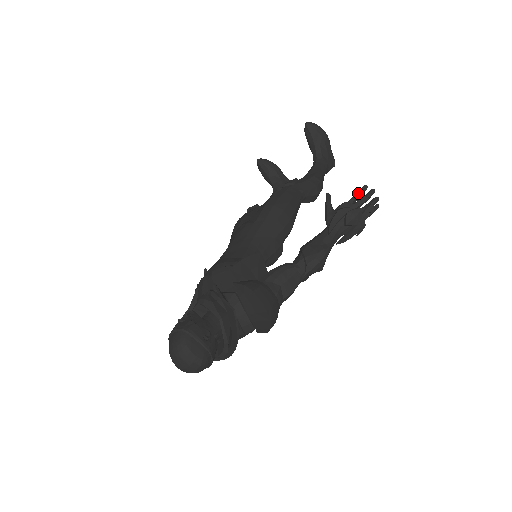
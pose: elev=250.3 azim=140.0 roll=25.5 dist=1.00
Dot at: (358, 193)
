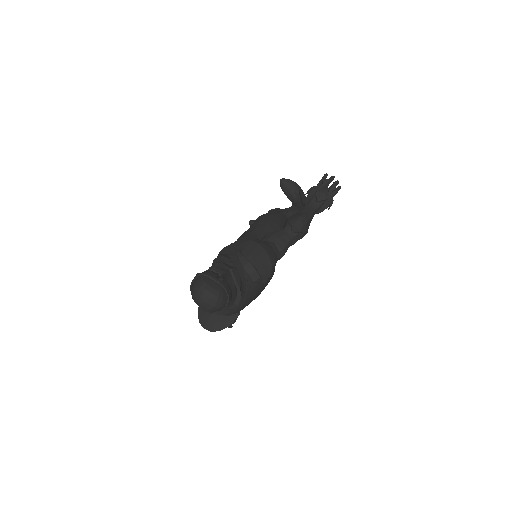
Dot at: (321, 179)
